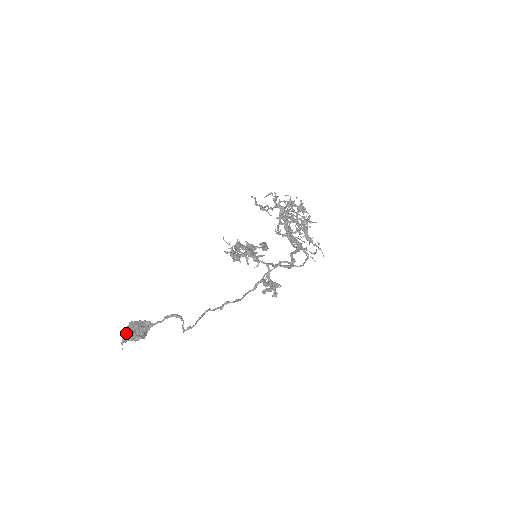
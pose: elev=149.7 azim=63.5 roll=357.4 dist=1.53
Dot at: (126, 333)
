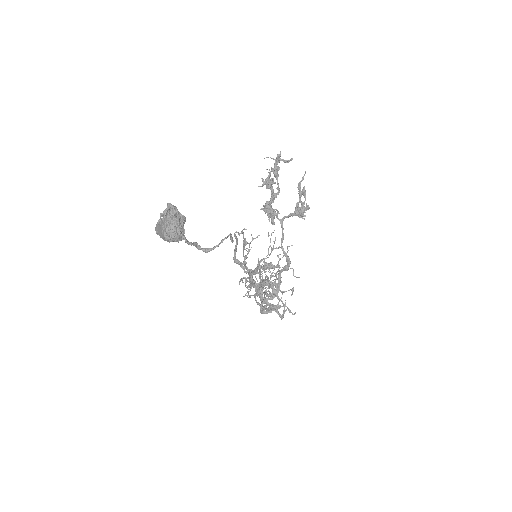
Dot at: occluded
